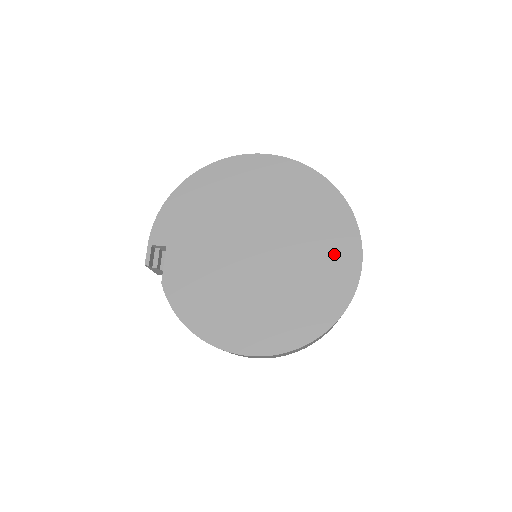
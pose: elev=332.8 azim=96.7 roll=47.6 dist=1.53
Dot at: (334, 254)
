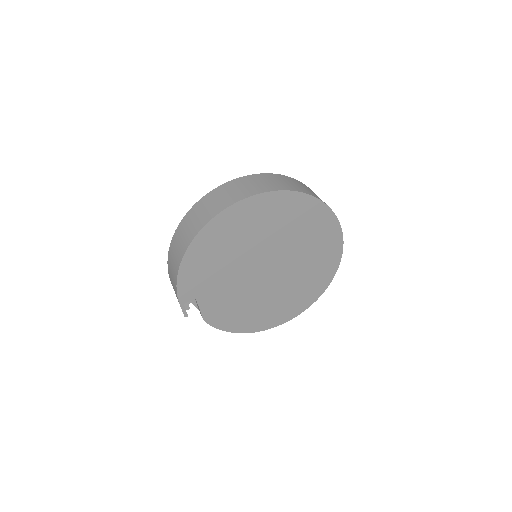
Dot at: (324, 247)
